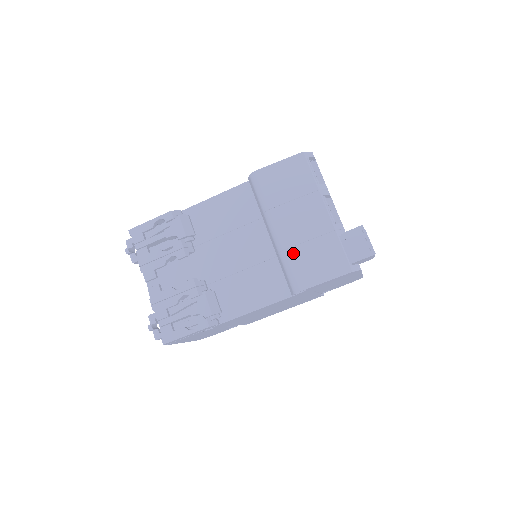
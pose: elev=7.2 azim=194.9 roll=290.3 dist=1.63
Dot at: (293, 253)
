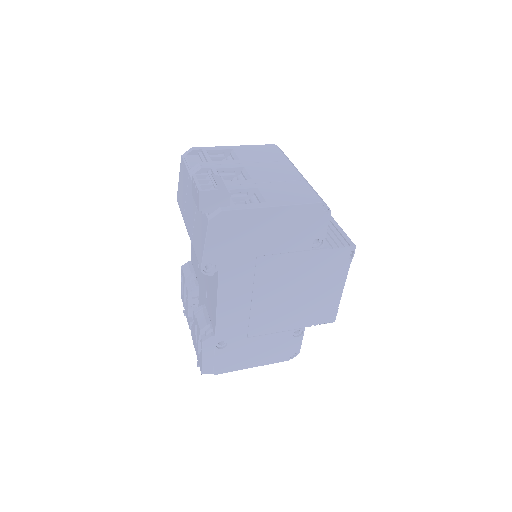
Dot at: (193, 240)
